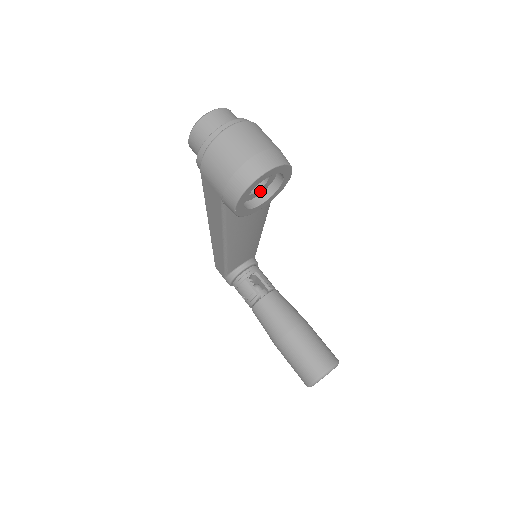
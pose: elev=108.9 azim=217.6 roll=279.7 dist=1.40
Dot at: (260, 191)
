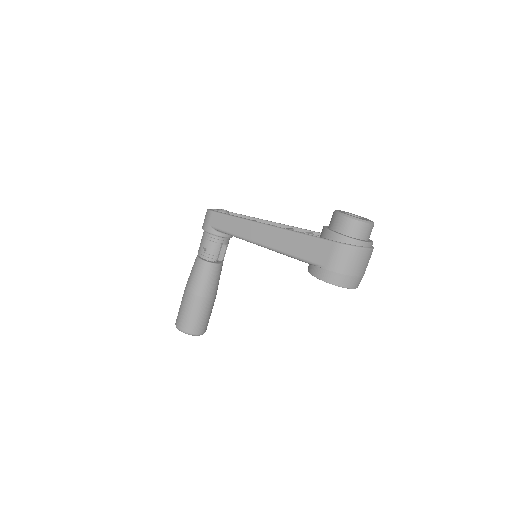
Dot at: occluded
